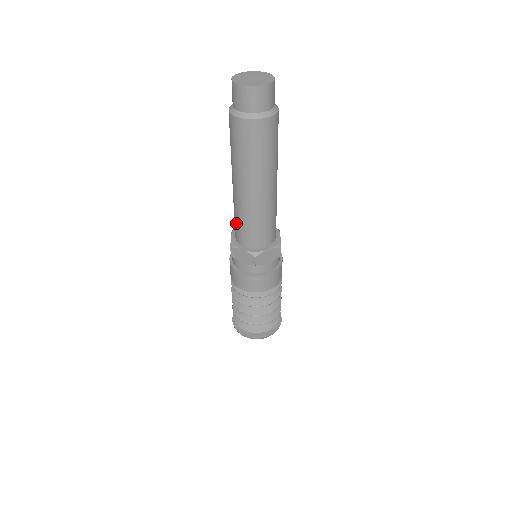
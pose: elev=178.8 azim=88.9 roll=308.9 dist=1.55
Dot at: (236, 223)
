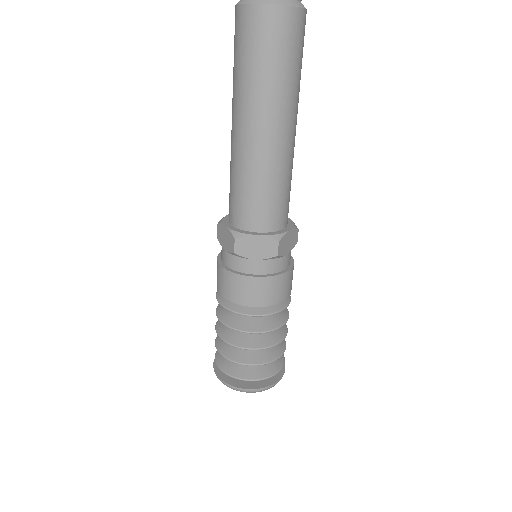
Dot at: (242, 196)
